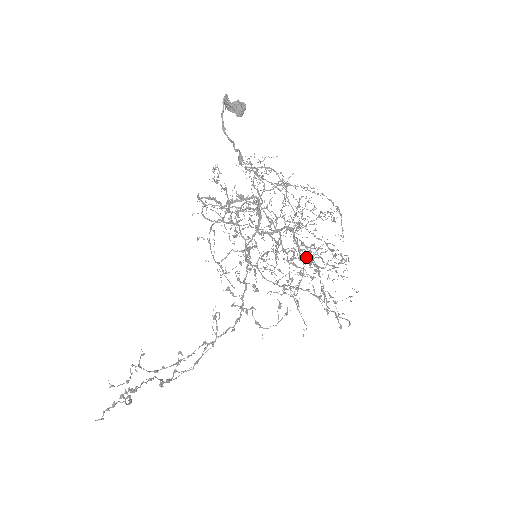
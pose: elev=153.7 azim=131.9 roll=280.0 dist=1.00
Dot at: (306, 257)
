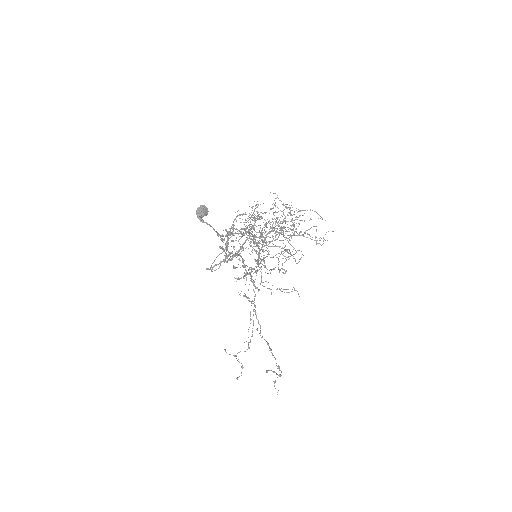
Dot at: (266, 224)
